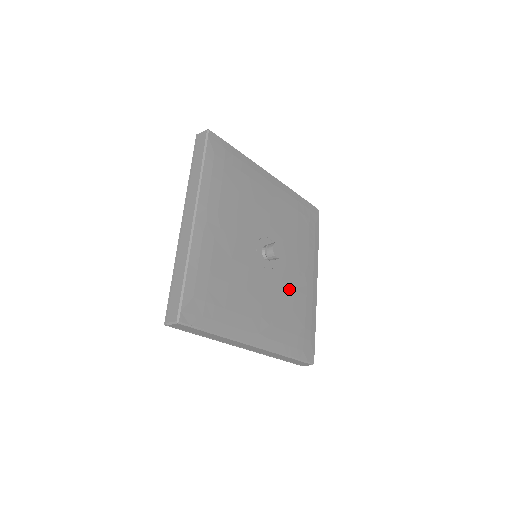
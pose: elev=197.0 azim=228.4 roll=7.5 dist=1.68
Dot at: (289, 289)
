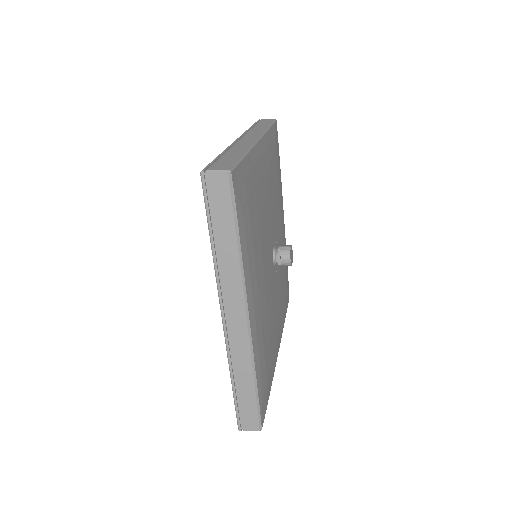
Dot at: occluded
